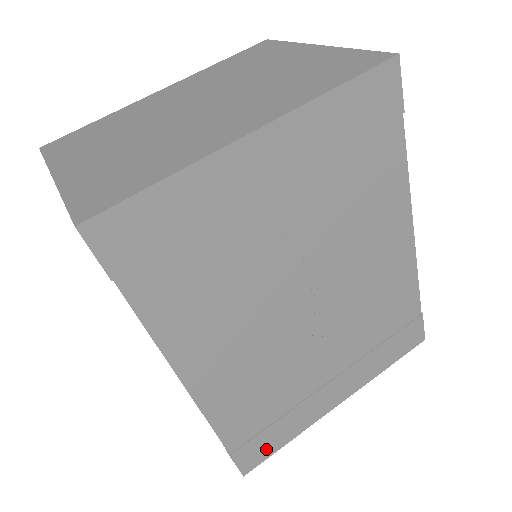
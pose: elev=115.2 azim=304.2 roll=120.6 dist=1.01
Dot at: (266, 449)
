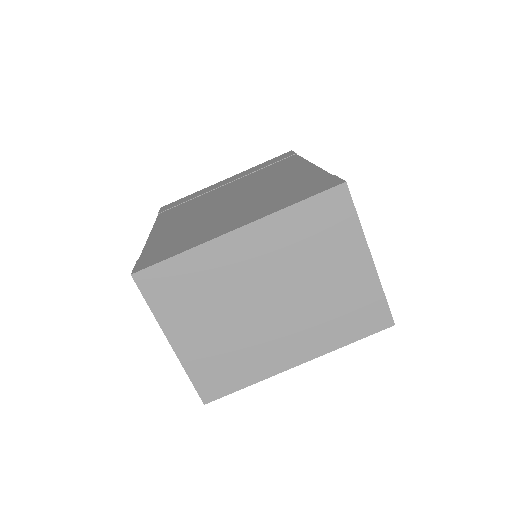
Dot at: occluded
